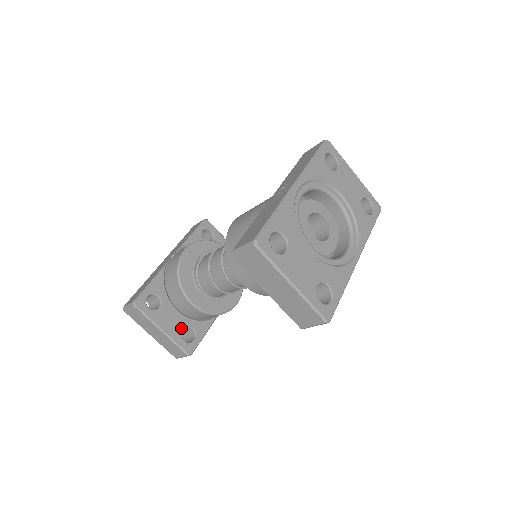
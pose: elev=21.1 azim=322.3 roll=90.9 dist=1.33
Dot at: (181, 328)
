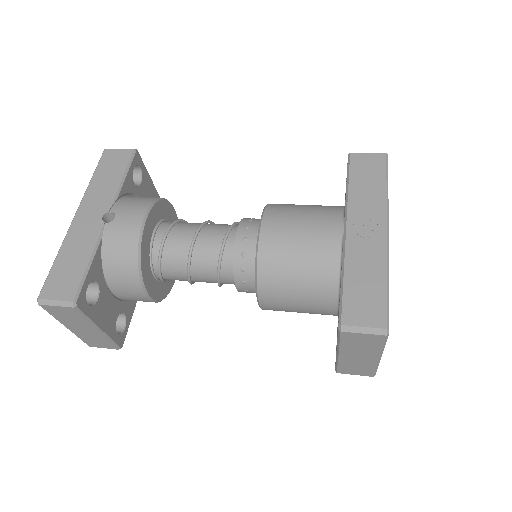
Dot at: (115, 318)
